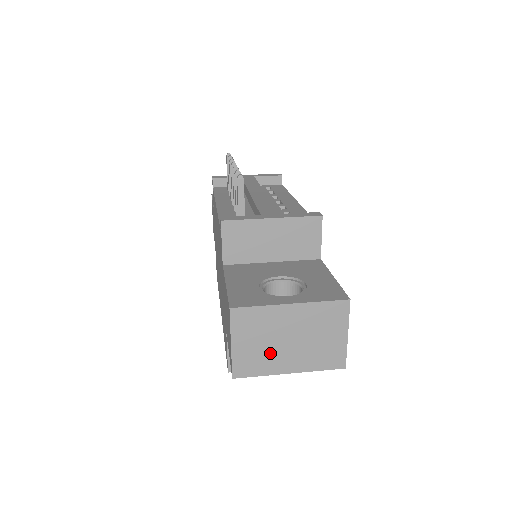
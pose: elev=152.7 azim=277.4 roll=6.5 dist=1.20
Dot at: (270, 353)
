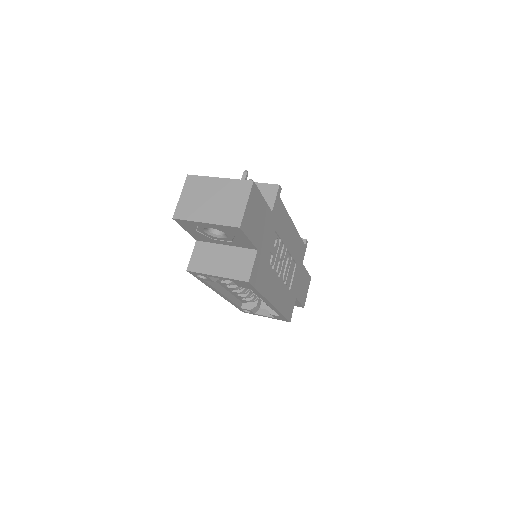
Dot at: (199, 206)
